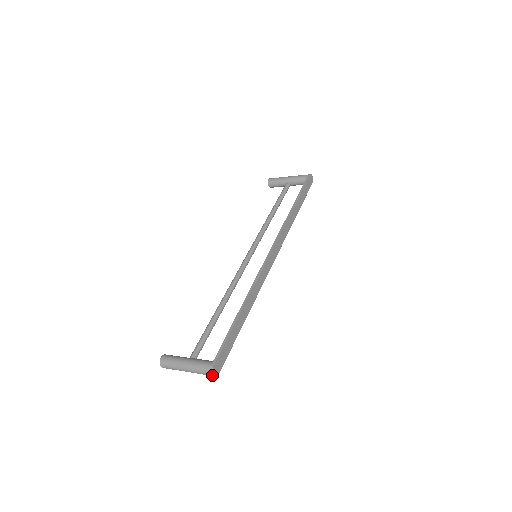
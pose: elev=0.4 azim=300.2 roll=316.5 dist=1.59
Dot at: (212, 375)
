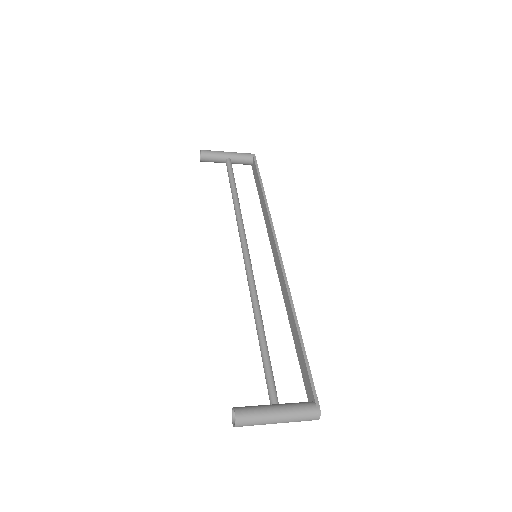
Dot at: (317, 419)
